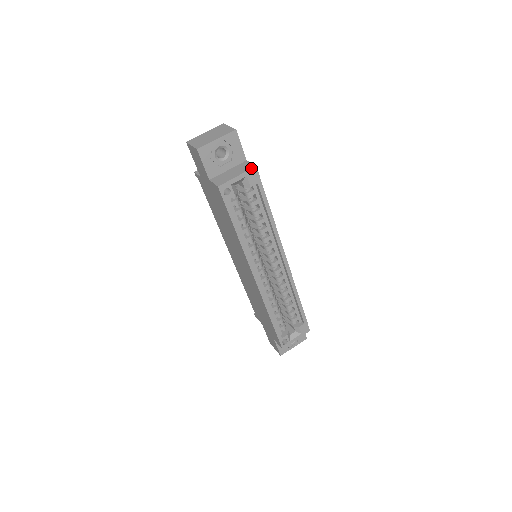
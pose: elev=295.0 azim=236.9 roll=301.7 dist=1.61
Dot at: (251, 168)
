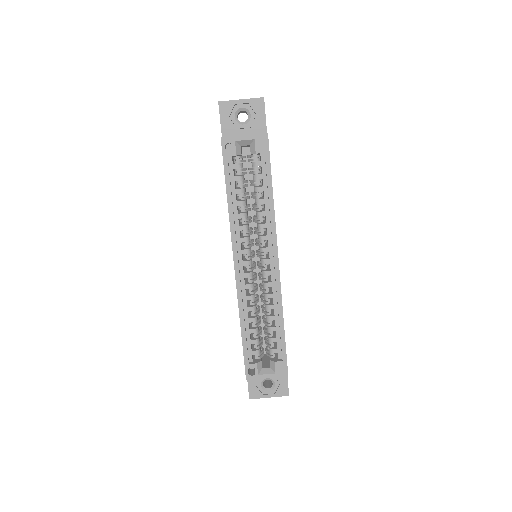
Dot at: (262, 133)
